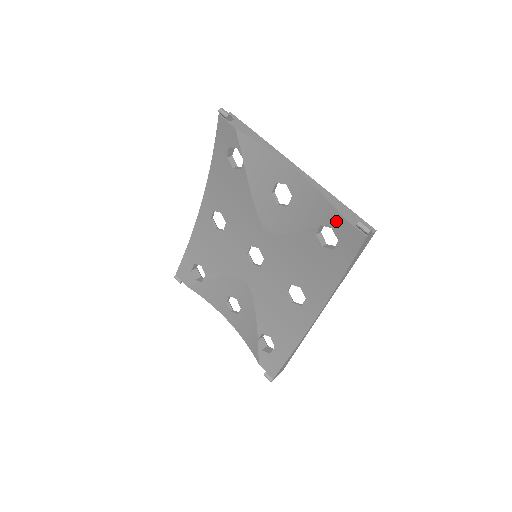
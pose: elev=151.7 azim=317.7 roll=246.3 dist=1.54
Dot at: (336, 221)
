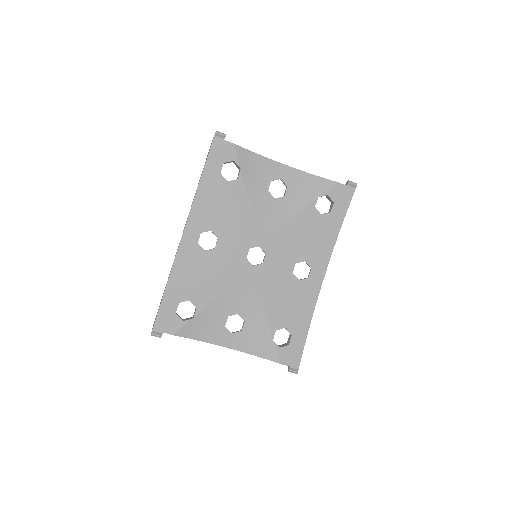
Dot at: (332, 187)
